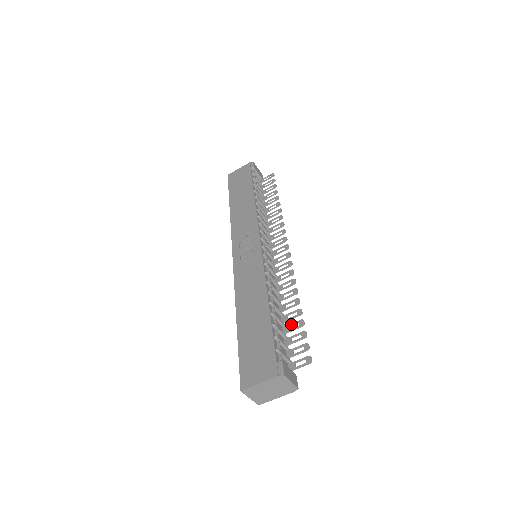
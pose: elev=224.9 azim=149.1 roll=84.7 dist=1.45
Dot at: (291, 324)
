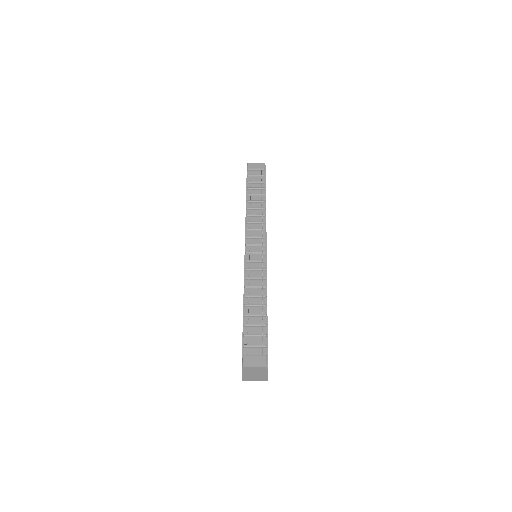
Dot at: occluded
